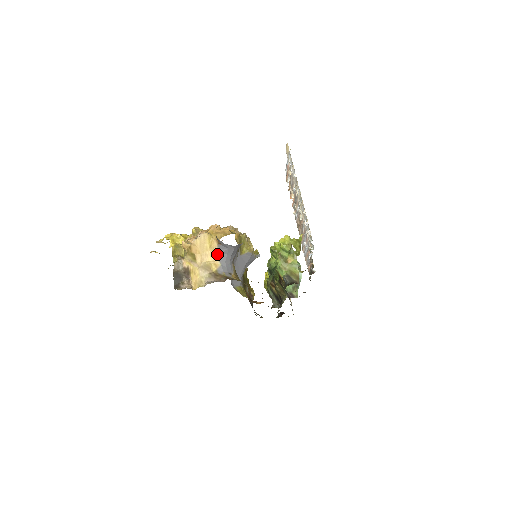
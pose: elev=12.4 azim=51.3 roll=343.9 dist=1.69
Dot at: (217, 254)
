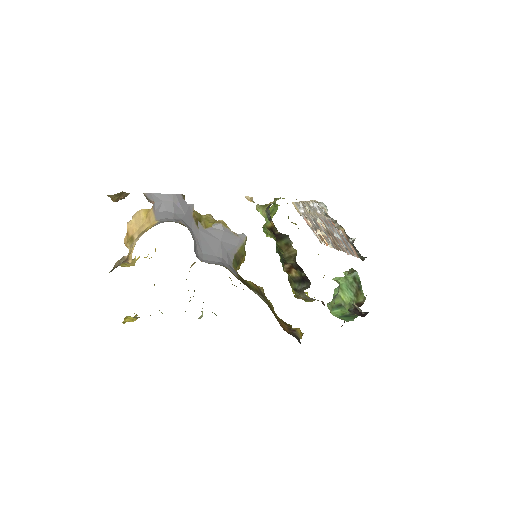
Dot at: (154, 216)
